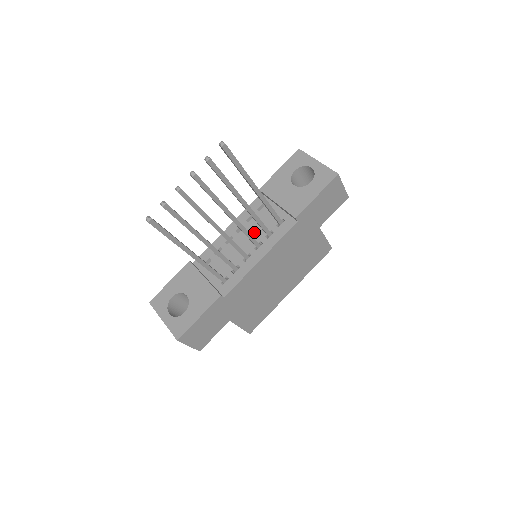
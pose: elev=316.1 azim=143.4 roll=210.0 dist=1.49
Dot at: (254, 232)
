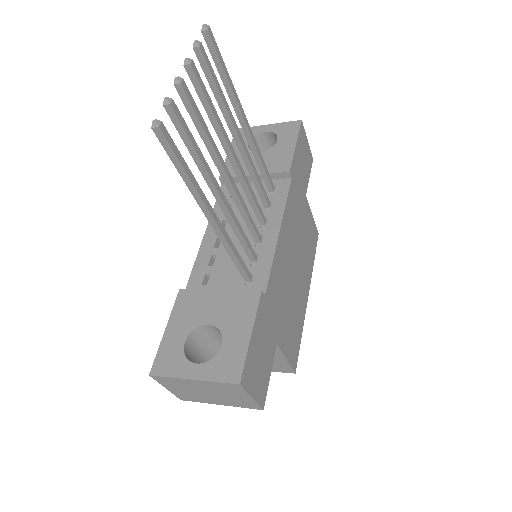
Dot at: occluded
